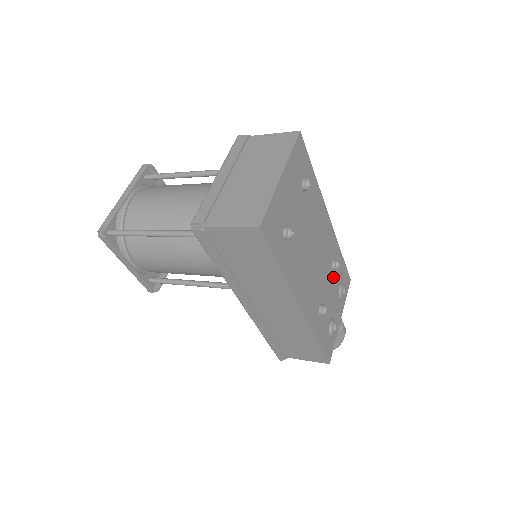
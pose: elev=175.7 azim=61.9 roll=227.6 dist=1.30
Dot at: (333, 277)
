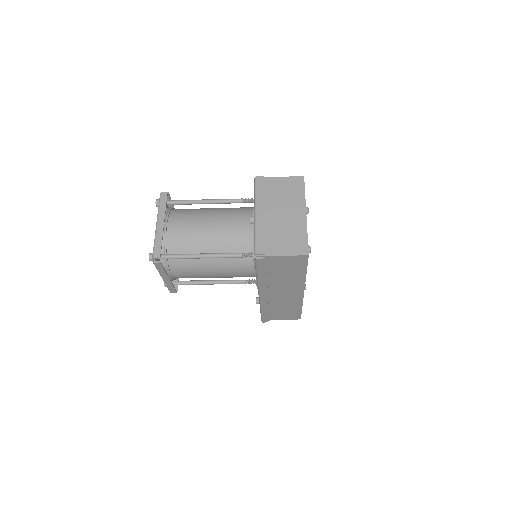
Dot at: occluded
